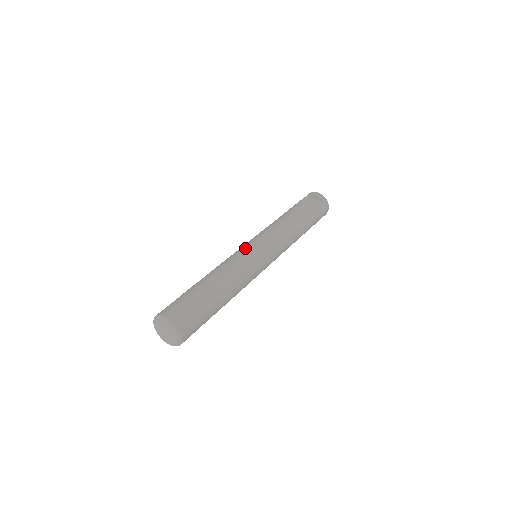
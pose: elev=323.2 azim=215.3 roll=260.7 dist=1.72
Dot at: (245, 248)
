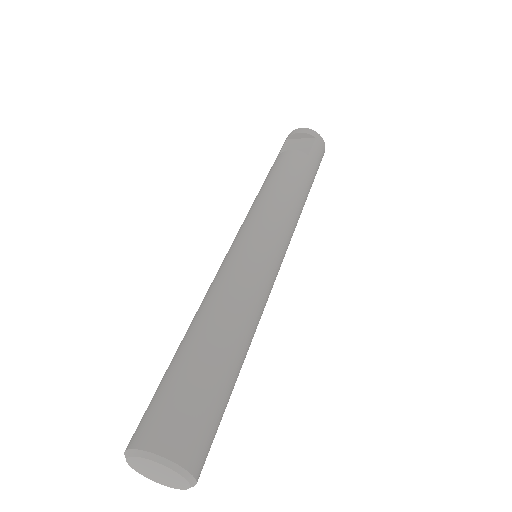
Dot at: (233, 251)
